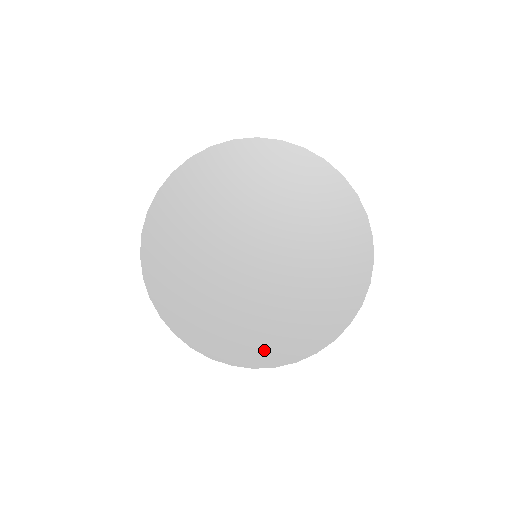
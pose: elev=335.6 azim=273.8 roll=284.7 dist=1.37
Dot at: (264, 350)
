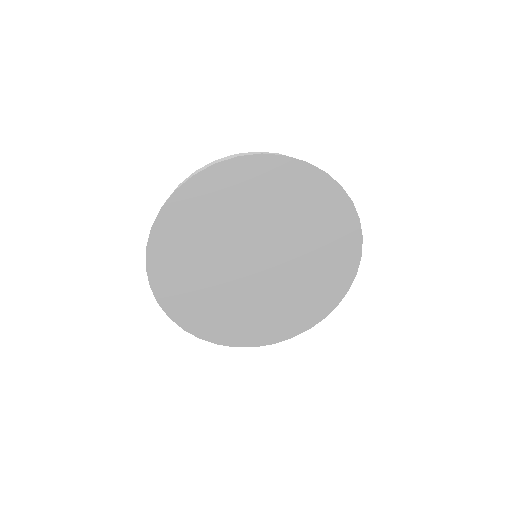
Dot at: (264, 333)
